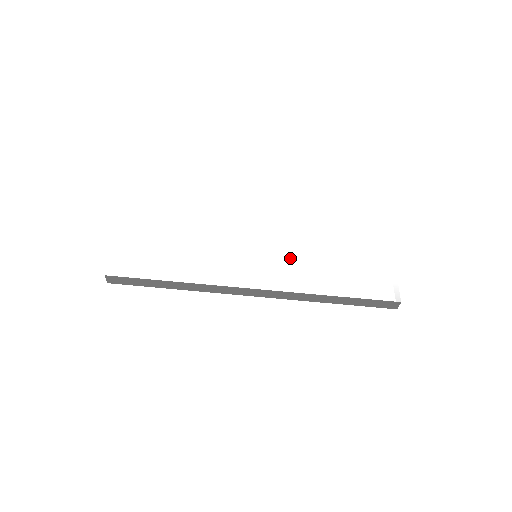
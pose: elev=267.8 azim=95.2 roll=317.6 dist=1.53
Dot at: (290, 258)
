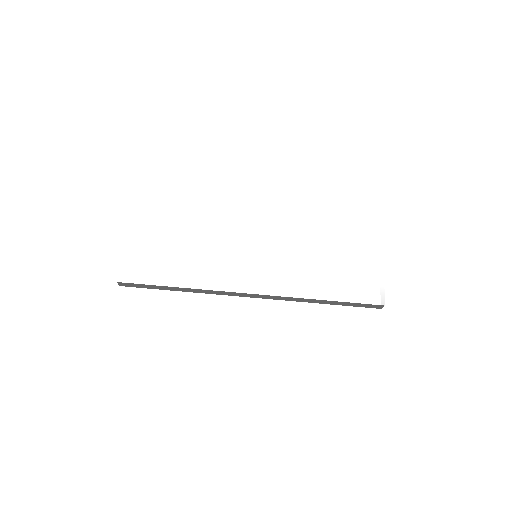
Dot at: (288, 260)
